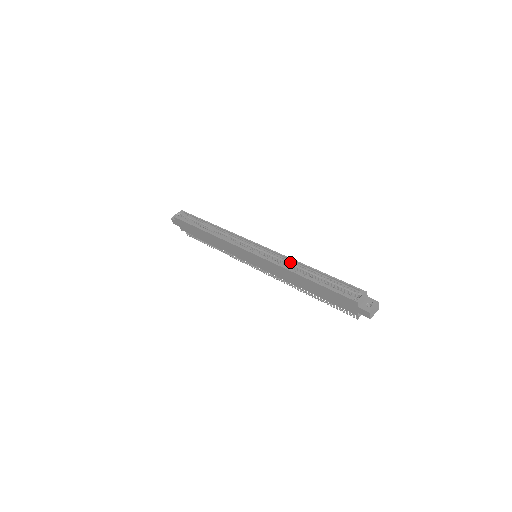
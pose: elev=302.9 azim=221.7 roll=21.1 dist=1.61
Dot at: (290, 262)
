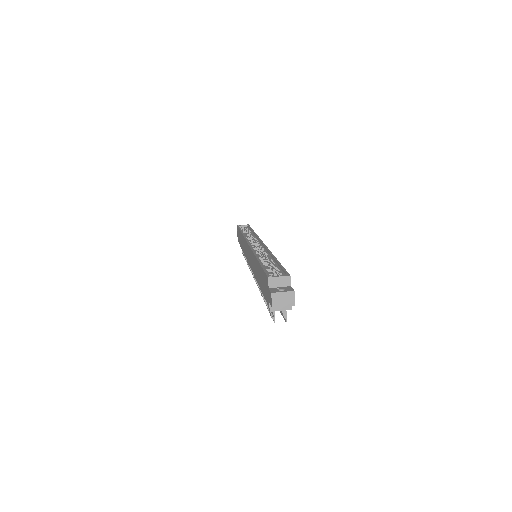
Dot at: (266, 254)
